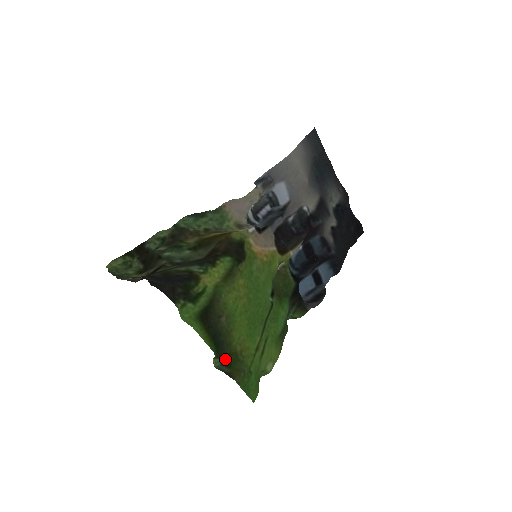
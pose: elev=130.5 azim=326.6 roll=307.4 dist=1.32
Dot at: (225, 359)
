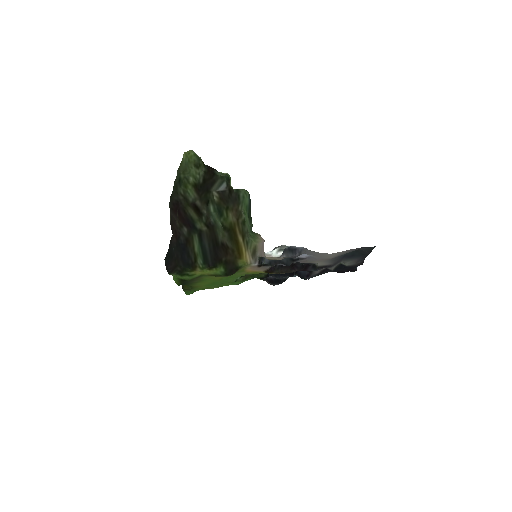
Dot at: occluded
